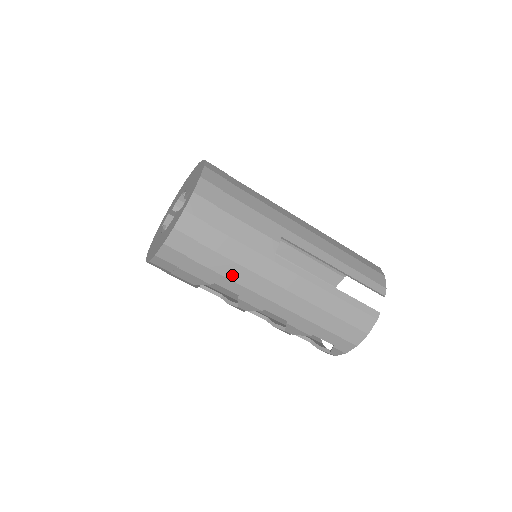
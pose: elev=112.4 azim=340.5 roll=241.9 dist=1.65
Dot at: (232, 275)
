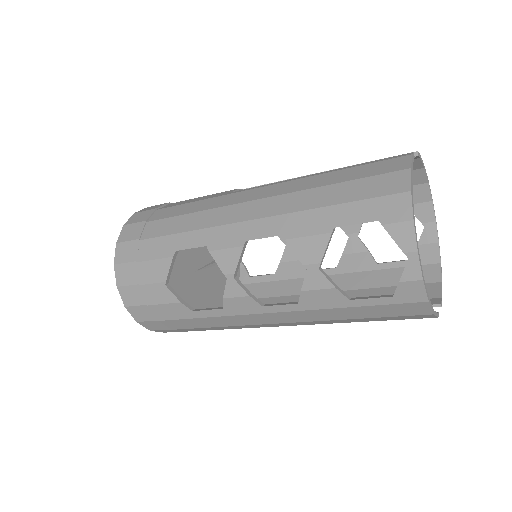
Dot at: (188, 227)
